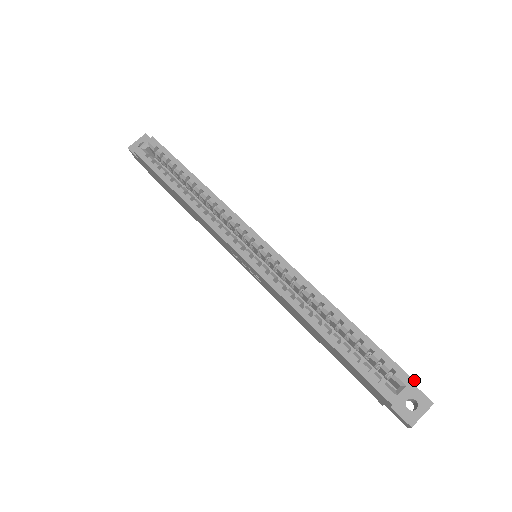
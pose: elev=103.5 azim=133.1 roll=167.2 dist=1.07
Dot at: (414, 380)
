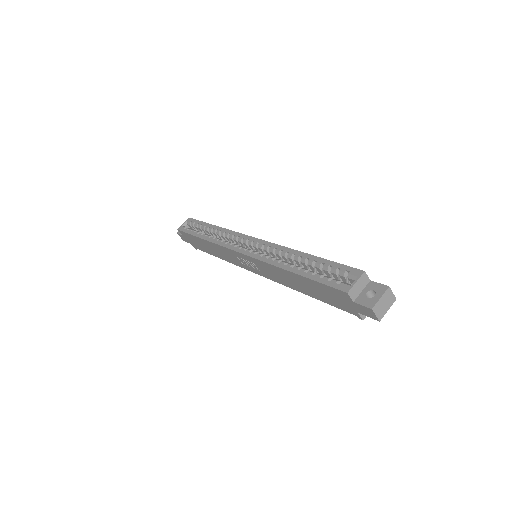
Dot at: (364, 271)
